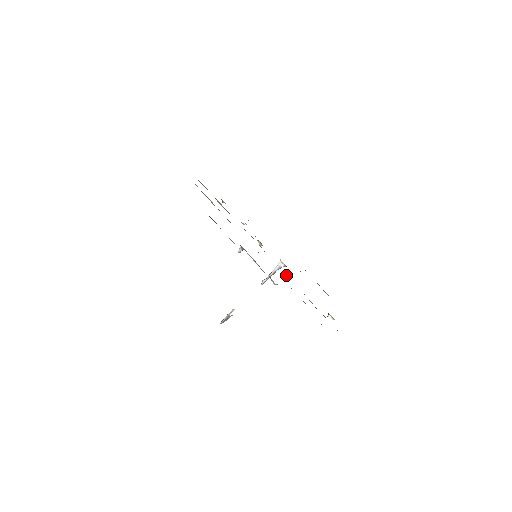
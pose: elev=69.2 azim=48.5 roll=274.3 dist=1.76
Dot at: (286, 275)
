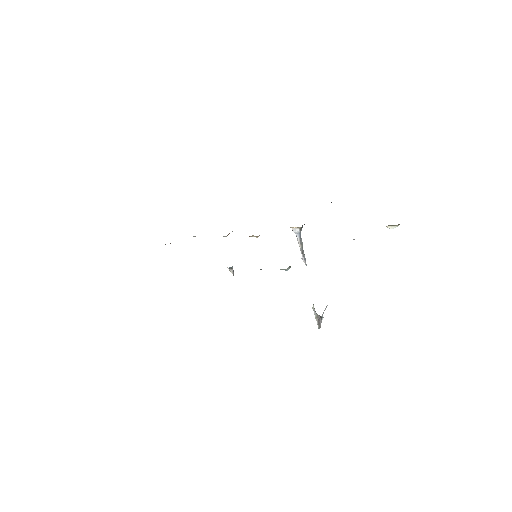
Dot at: occluded
